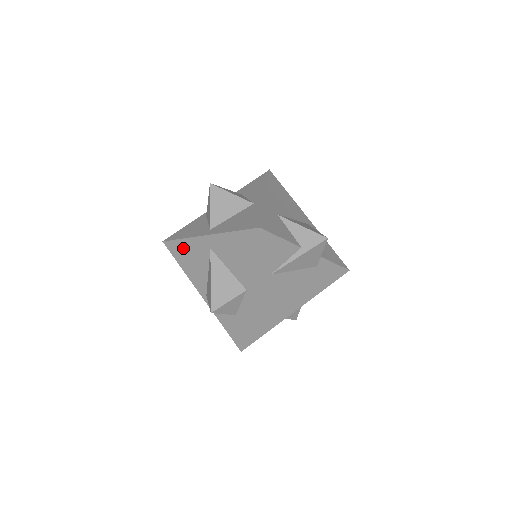
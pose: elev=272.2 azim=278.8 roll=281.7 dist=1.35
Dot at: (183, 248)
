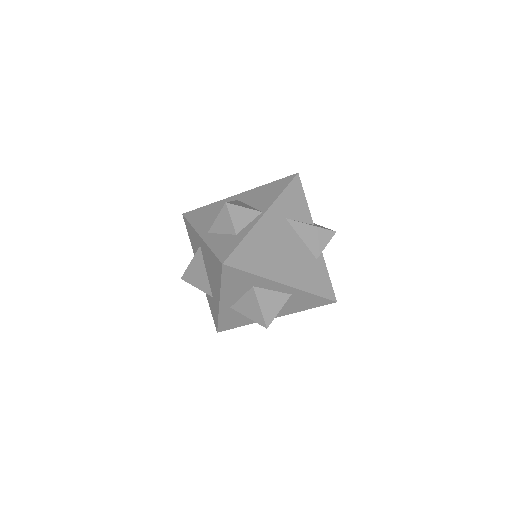
Dot at: (205, 210)
